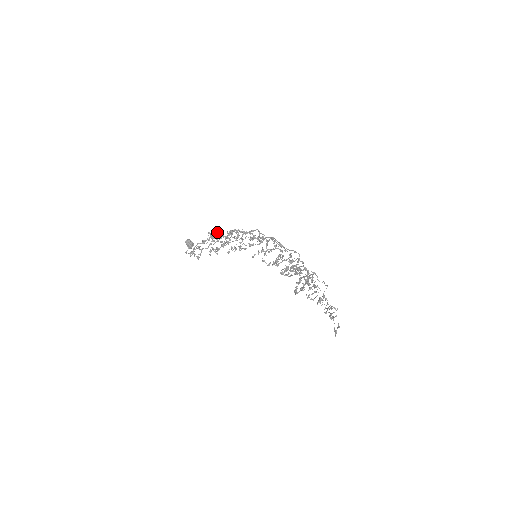
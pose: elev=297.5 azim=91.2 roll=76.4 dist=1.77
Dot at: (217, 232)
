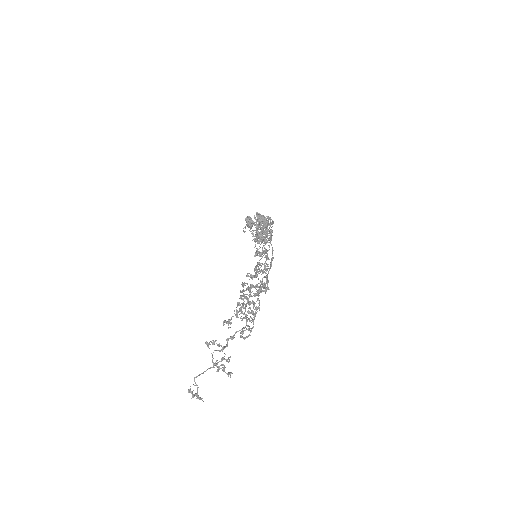
Dot at: occluded
